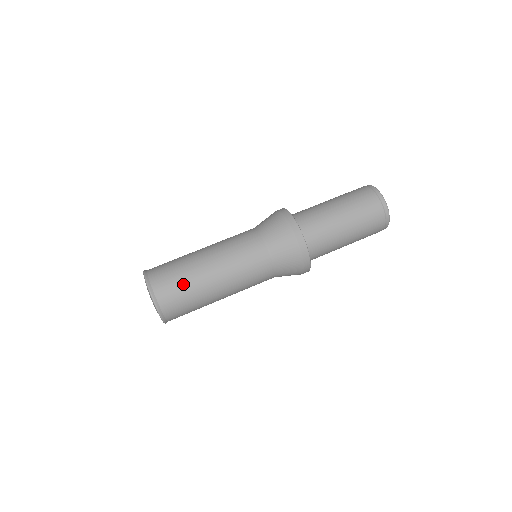
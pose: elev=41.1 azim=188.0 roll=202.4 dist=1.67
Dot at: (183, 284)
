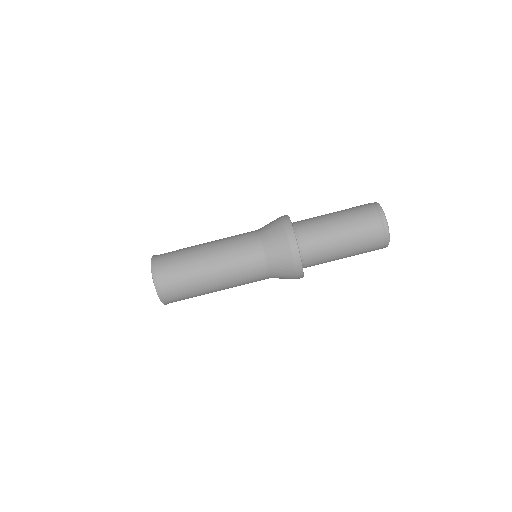
Dot at: (186, 285)
